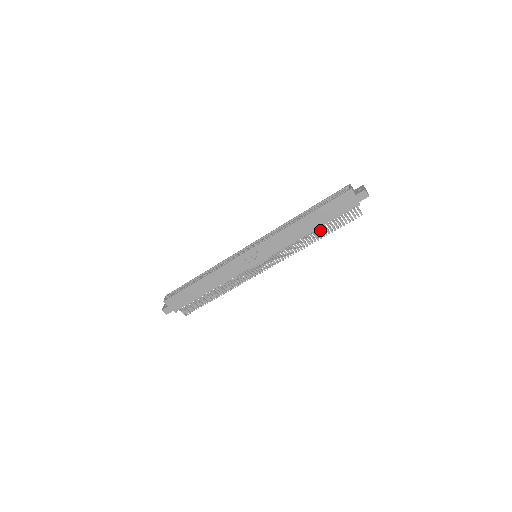
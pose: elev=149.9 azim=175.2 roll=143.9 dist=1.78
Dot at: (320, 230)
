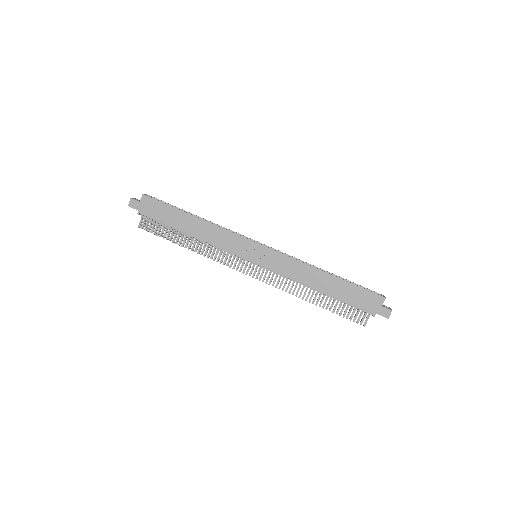
Dot at: occluded
